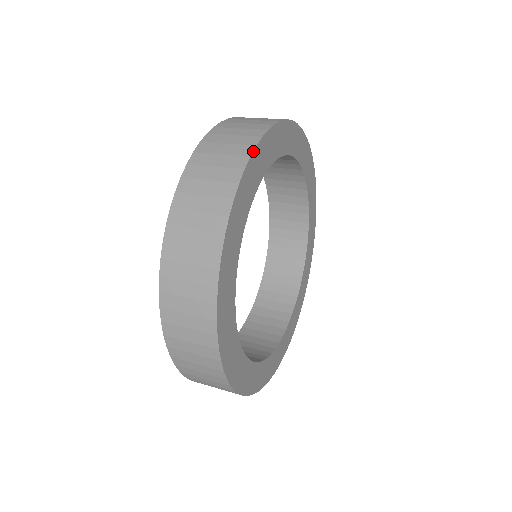
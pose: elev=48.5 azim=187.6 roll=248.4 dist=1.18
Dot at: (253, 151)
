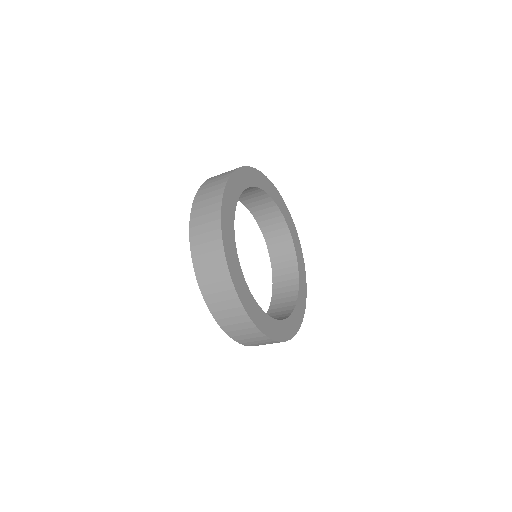
Dot at: (224, 190)
